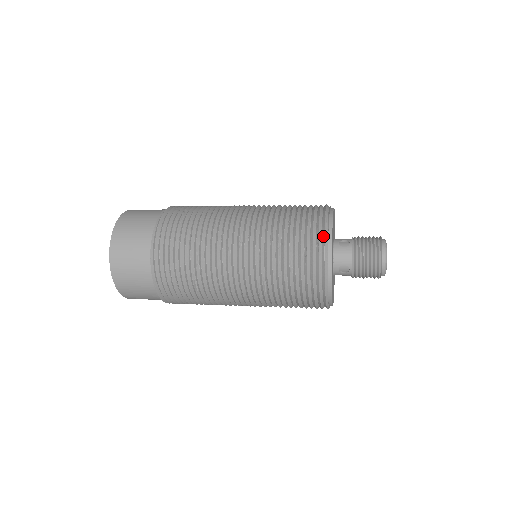
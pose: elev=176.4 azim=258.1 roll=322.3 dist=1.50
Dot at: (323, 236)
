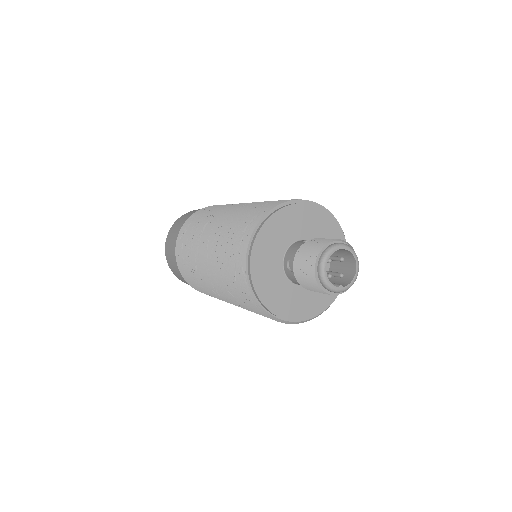
Dot at: (249, 295)
